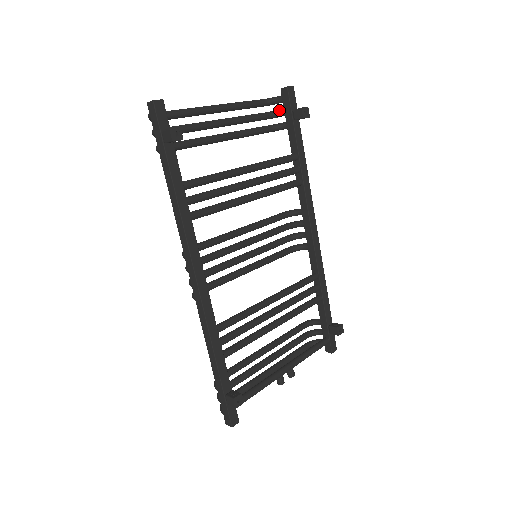
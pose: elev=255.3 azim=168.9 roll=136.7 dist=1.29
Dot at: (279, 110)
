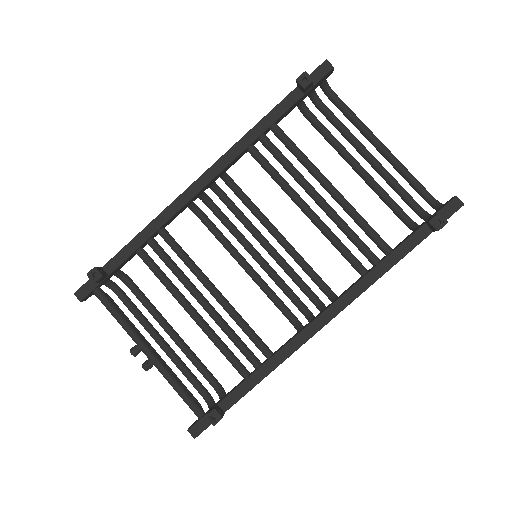
Dot at: occluded
